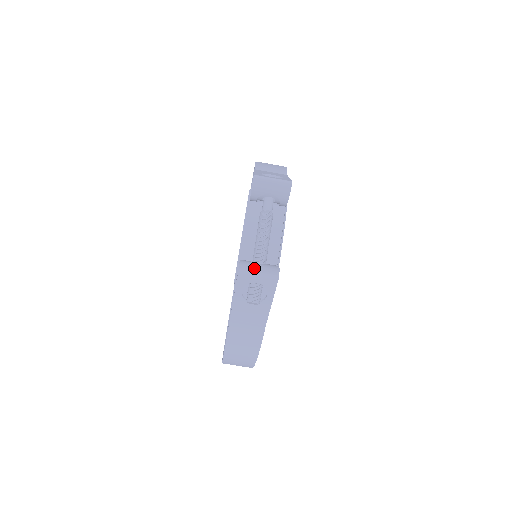
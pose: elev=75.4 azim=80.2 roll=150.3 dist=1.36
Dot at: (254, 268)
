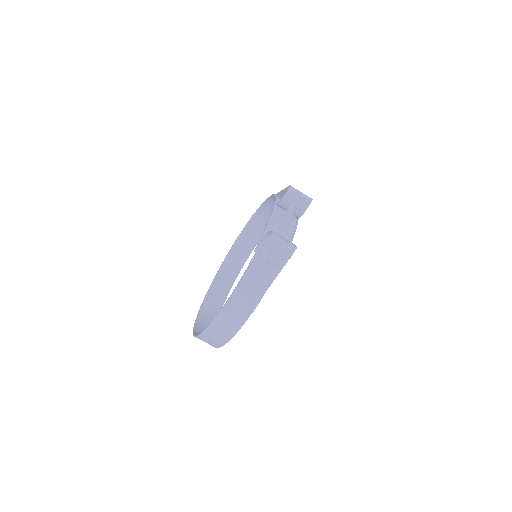
Dot at: (281, 237)
